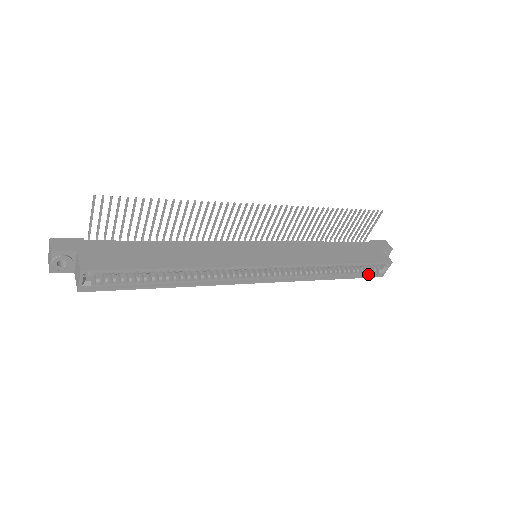
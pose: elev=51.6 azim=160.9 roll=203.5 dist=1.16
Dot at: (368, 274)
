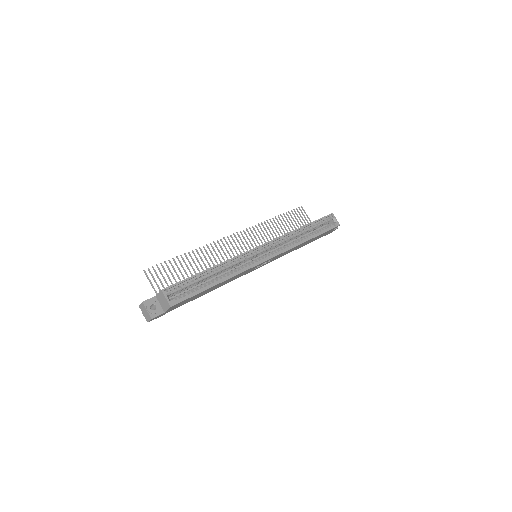
Dot at: (330, 228)
